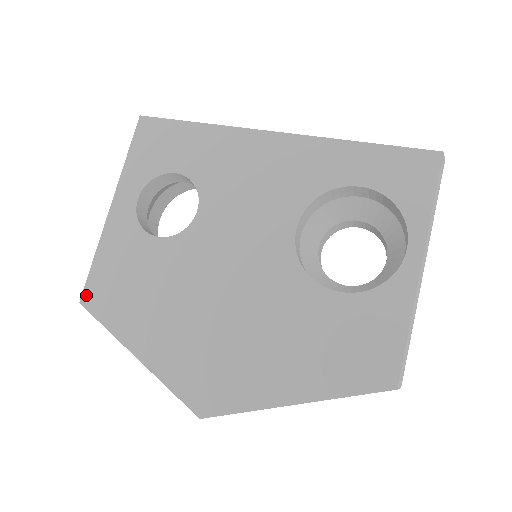
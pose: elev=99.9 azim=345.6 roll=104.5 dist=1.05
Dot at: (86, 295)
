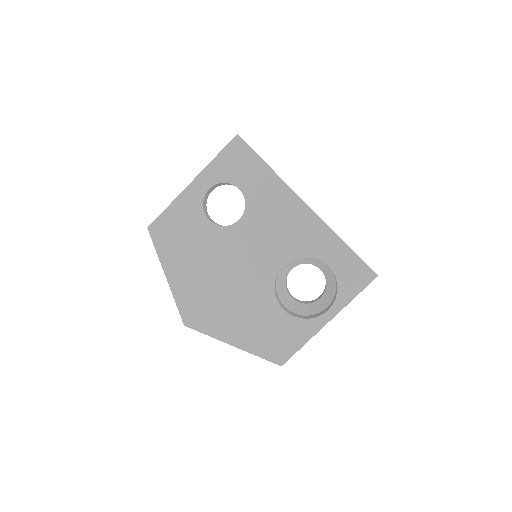
Dot at: (153, 226)
